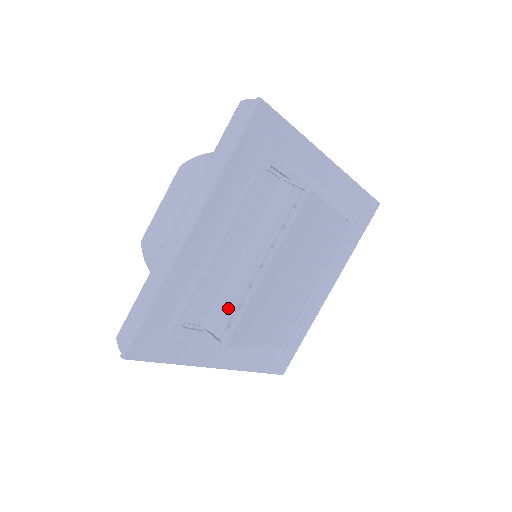
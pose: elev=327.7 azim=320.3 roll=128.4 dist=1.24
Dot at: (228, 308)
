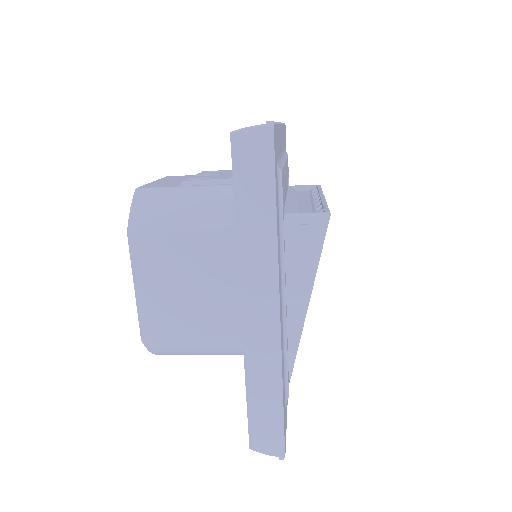
Dot at: occluded
